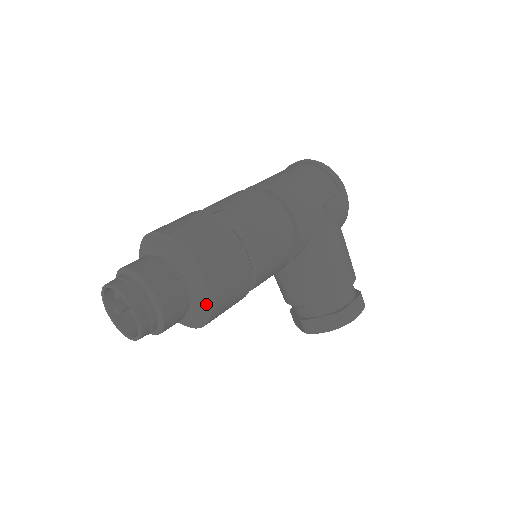
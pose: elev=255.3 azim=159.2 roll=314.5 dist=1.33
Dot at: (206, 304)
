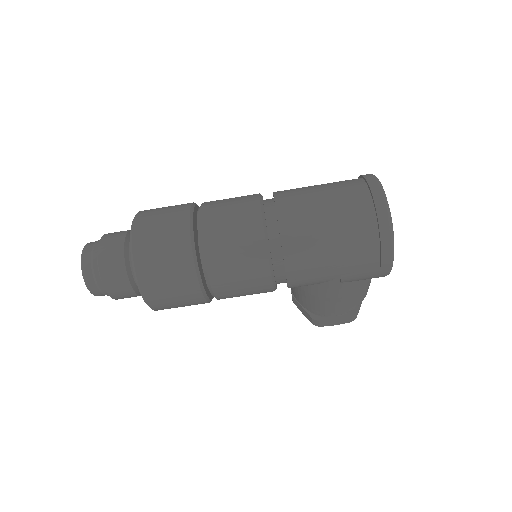
Dot at: occluded
